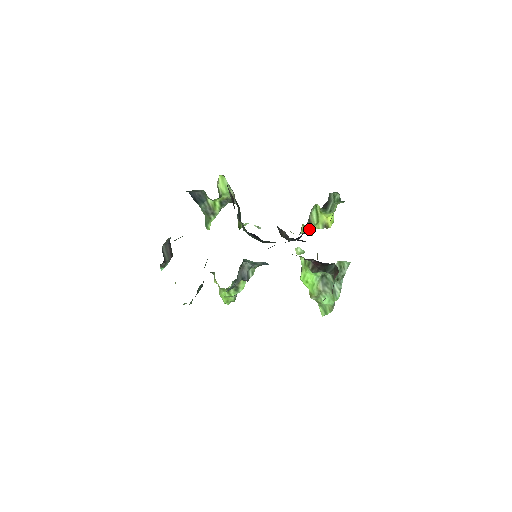
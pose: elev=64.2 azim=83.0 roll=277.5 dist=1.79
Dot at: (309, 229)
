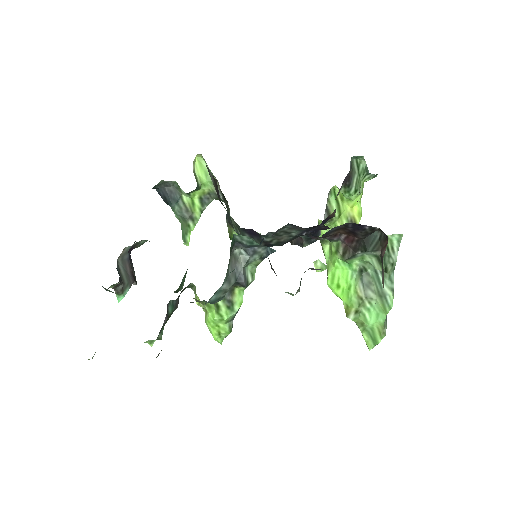
Dot at: occluded
